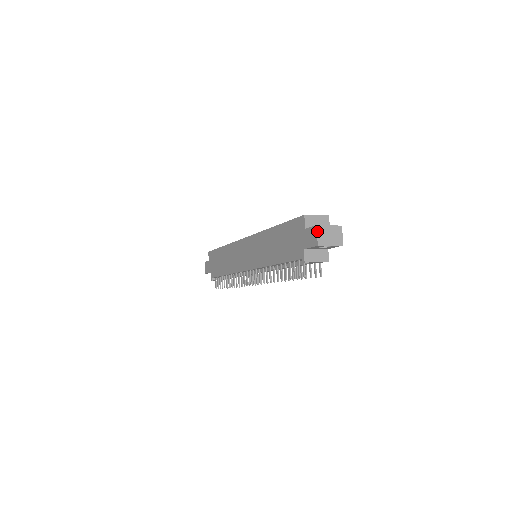
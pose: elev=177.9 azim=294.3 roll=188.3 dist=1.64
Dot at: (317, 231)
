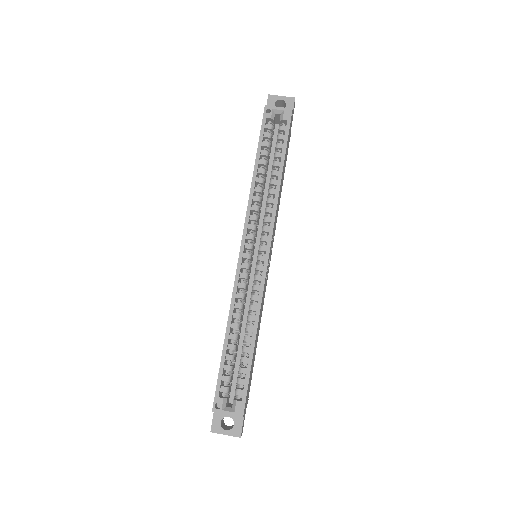
Dot at: (211, 431)
